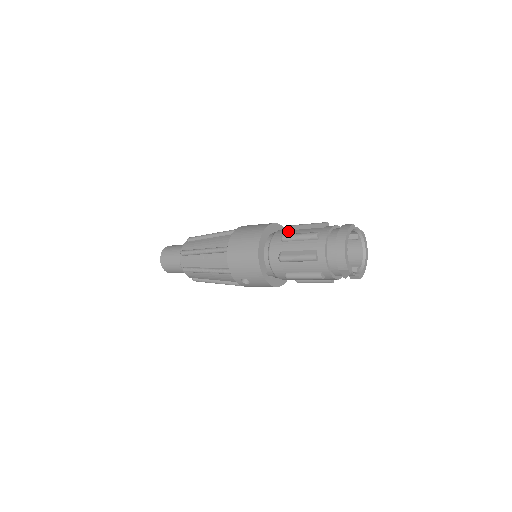
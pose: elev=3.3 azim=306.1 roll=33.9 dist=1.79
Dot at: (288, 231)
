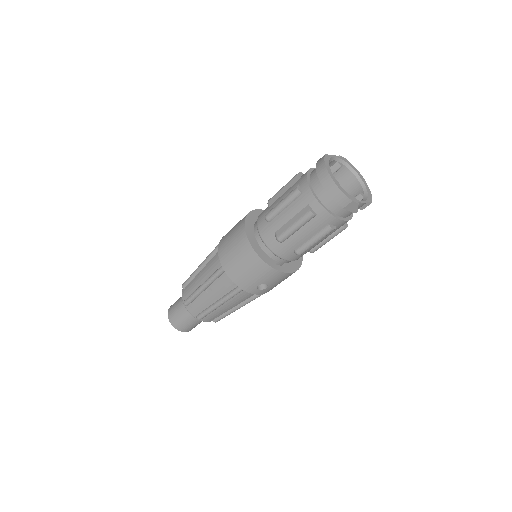
Dot at: (268, 208)
